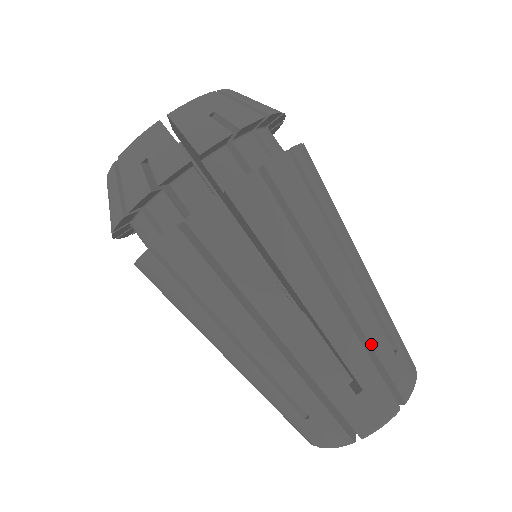
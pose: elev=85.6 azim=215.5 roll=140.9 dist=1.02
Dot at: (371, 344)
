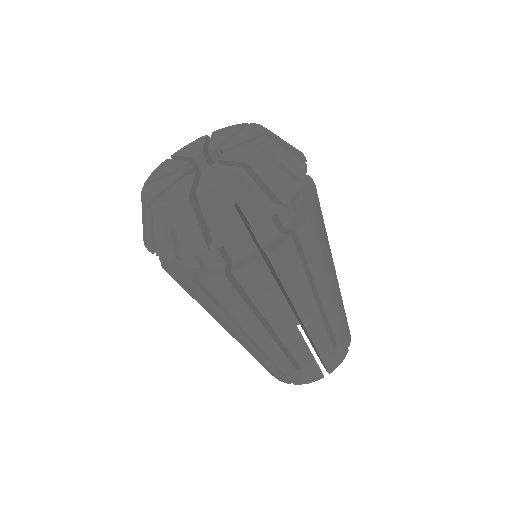
Dot at: (317, 349)
